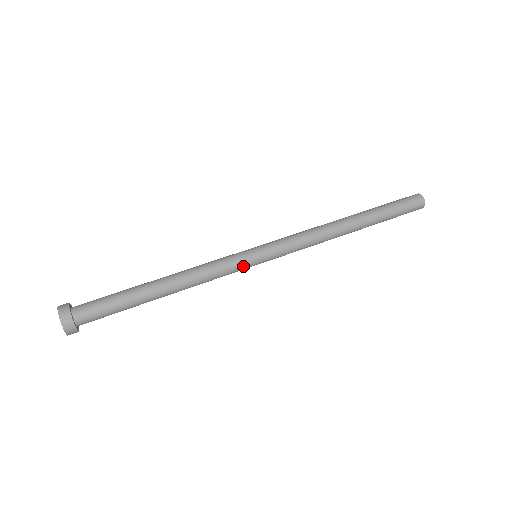
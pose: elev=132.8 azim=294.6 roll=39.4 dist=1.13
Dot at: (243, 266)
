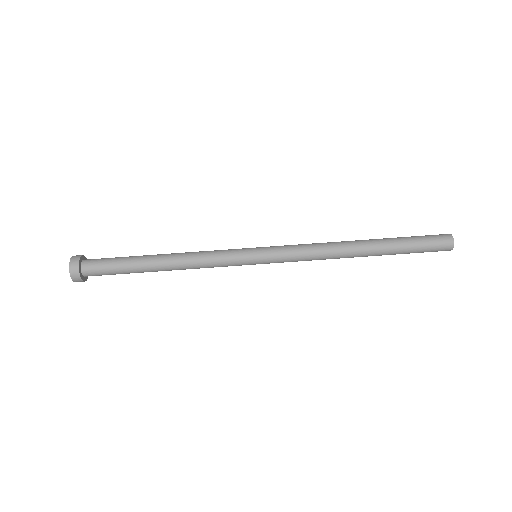
Dot at: (239, 265)
